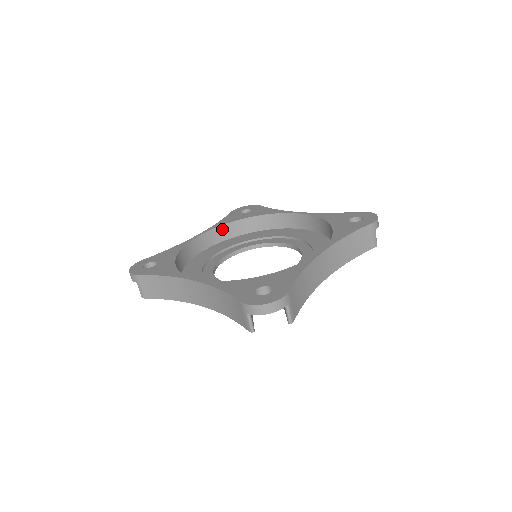
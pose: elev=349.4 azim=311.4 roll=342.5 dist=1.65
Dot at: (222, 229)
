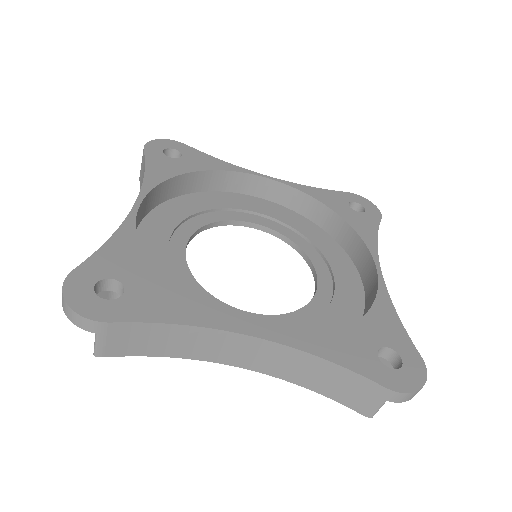
Dot at: (301, 197)
